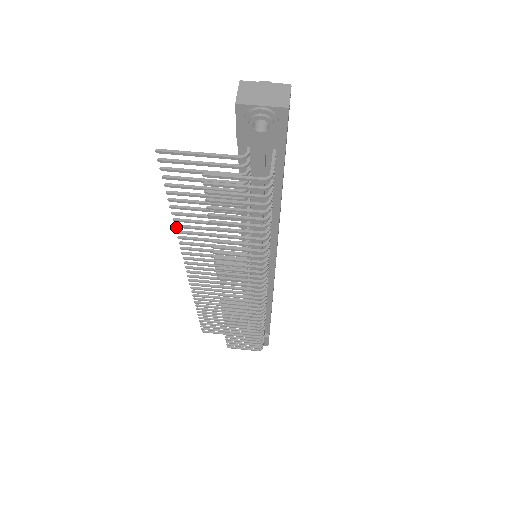
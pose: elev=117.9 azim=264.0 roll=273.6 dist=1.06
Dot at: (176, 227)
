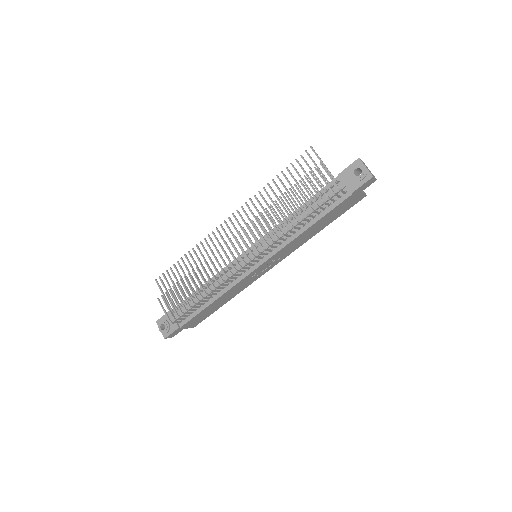
Dot at: (263, 188)
